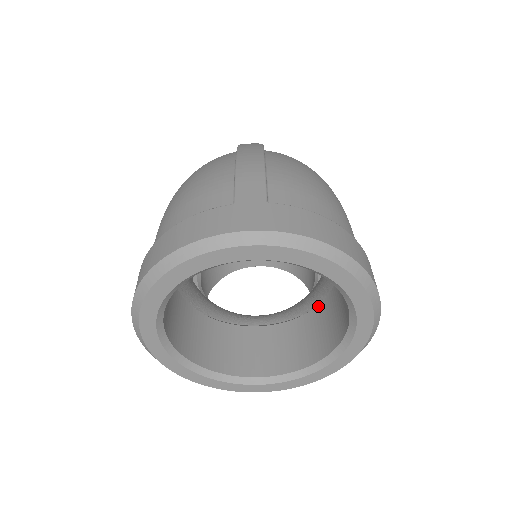
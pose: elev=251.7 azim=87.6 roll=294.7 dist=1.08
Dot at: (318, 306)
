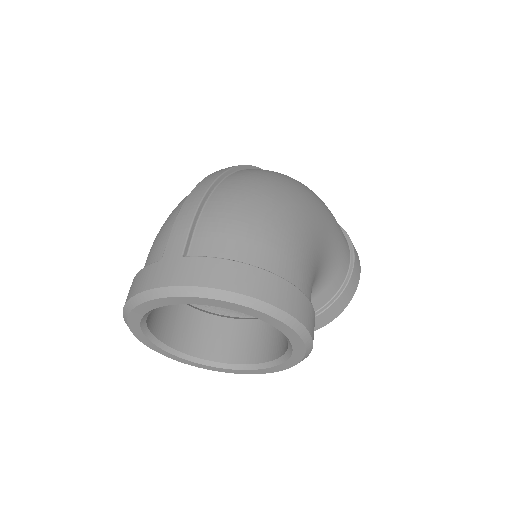
Dot at: occluded
